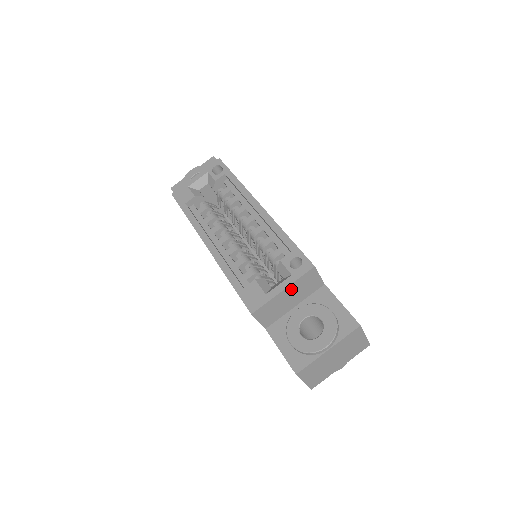
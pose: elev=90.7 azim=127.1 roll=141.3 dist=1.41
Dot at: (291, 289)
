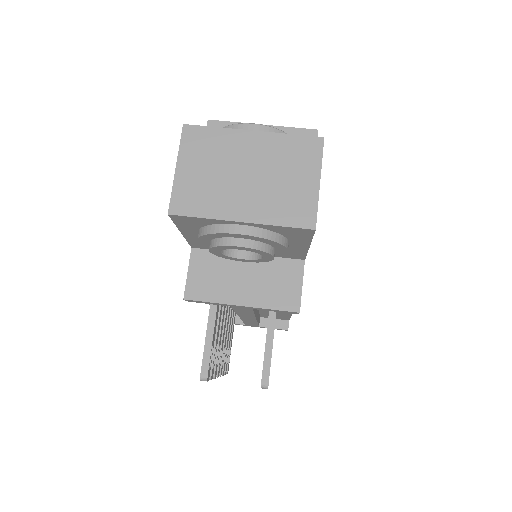
Dot at: occluded
